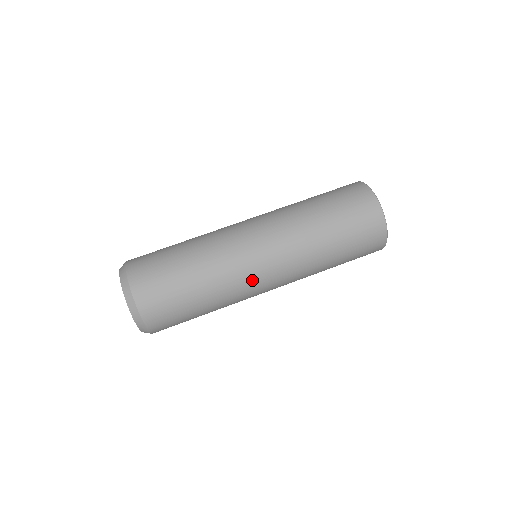
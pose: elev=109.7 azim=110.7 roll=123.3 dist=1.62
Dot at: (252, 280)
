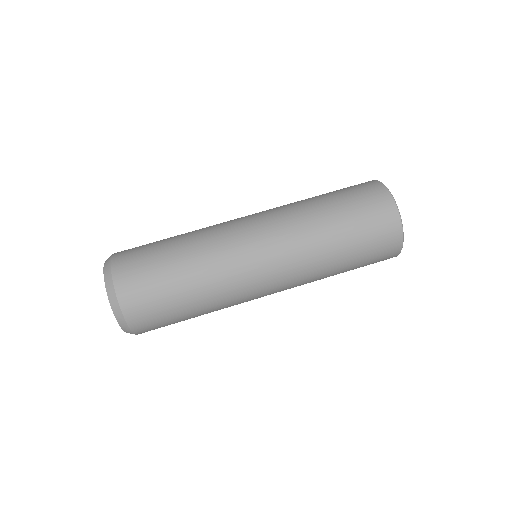
Dot at: (247, 275)
